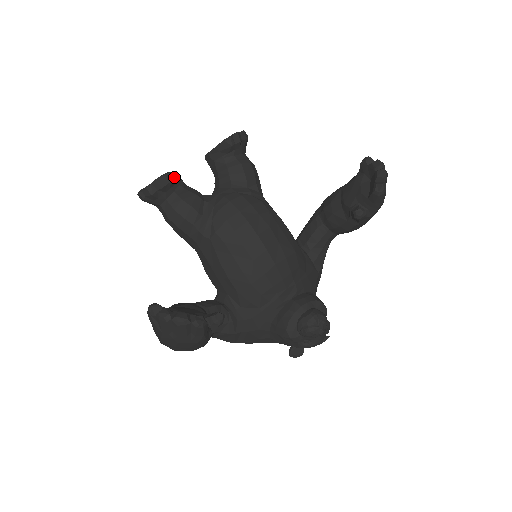
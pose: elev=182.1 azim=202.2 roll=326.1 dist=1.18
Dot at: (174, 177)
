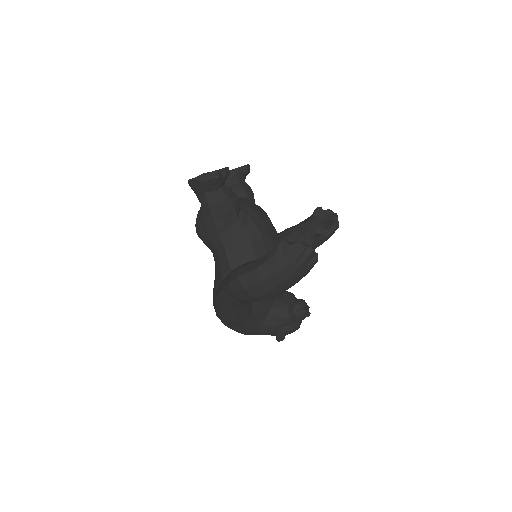
Dot at: occluded
